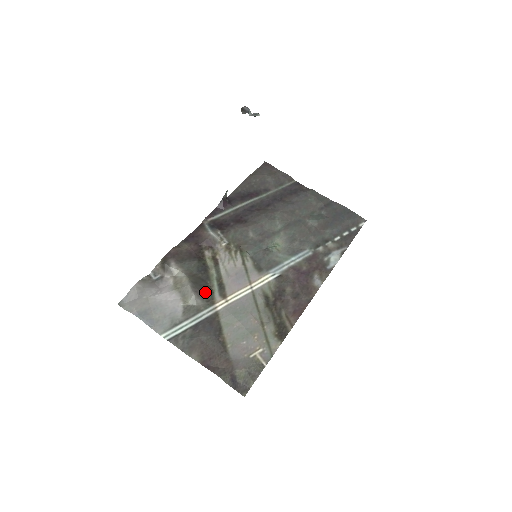
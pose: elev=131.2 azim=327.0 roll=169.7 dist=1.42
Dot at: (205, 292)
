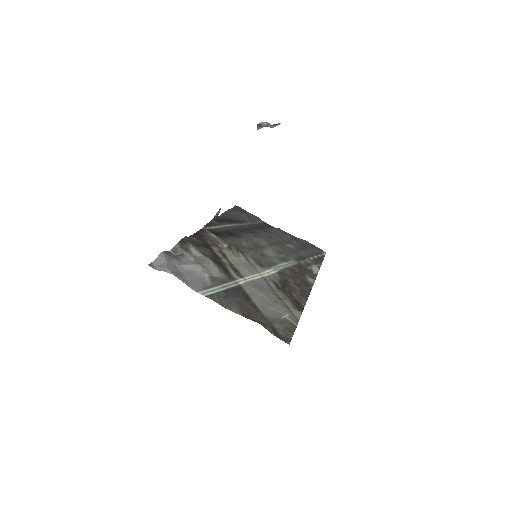
Dot at: (225, 270)
